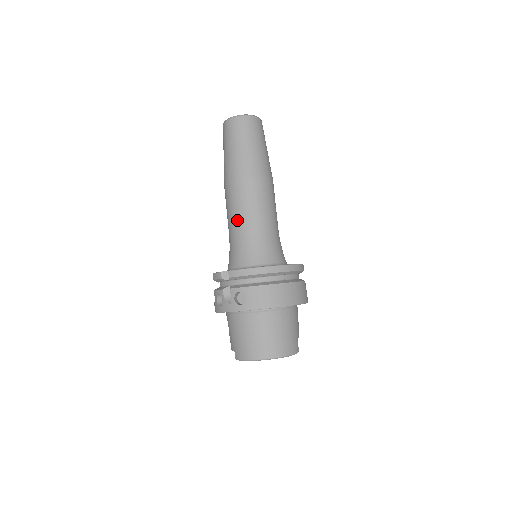
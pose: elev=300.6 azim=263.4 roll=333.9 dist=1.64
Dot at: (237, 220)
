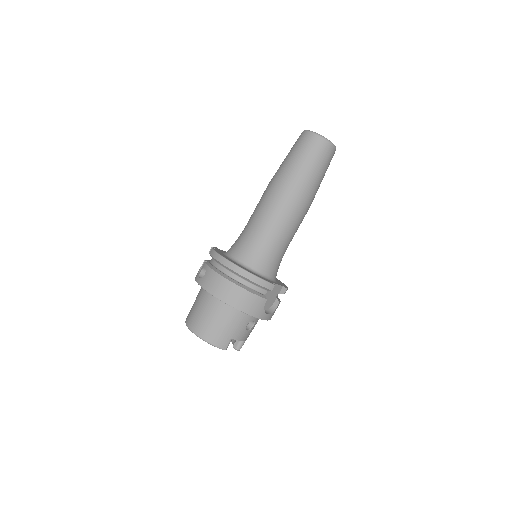
Dot at: (252, 216)
